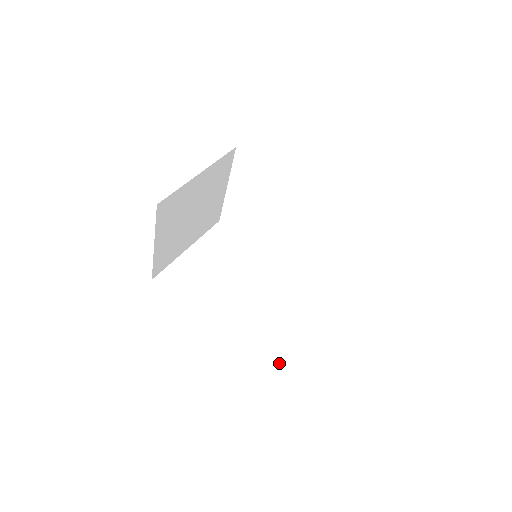
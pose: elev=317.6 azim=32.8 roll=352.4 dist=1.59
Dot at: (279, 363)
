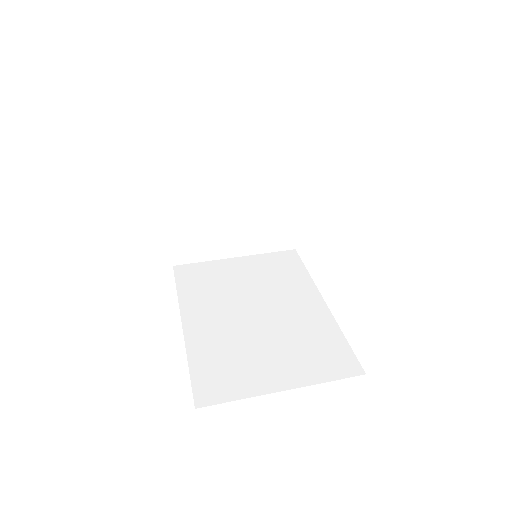
Dot at: (207, 402)
